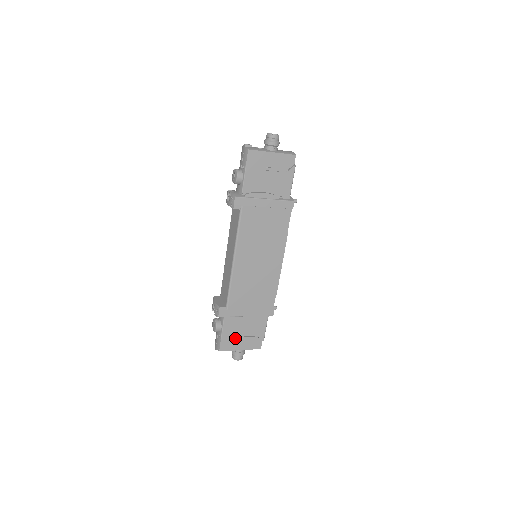
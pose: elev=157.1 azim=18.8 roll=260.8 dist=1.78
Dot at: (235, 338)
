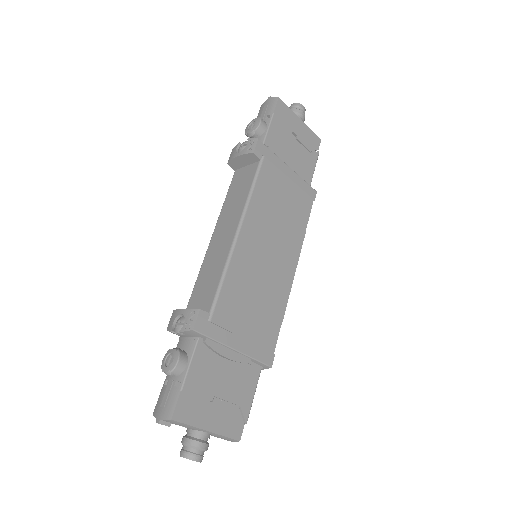
Dot at: (205, 397)
